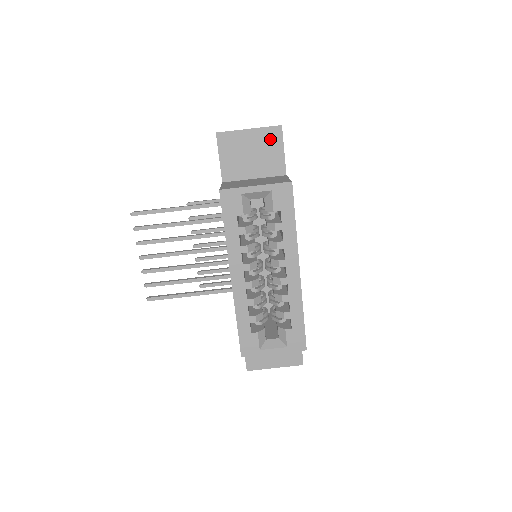
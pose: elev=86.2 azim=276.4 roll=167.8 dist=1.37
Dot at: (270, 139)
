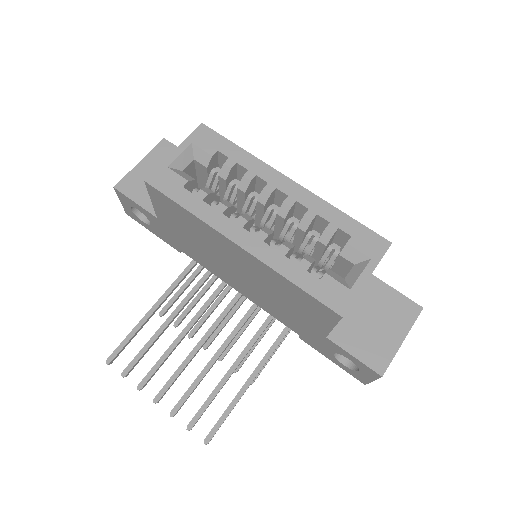
Dot at: (165, 154)
